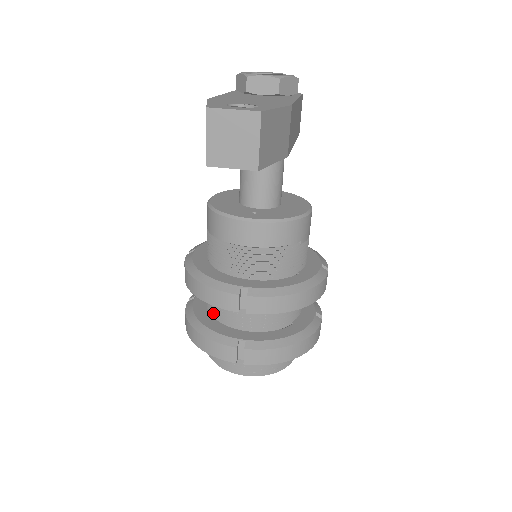
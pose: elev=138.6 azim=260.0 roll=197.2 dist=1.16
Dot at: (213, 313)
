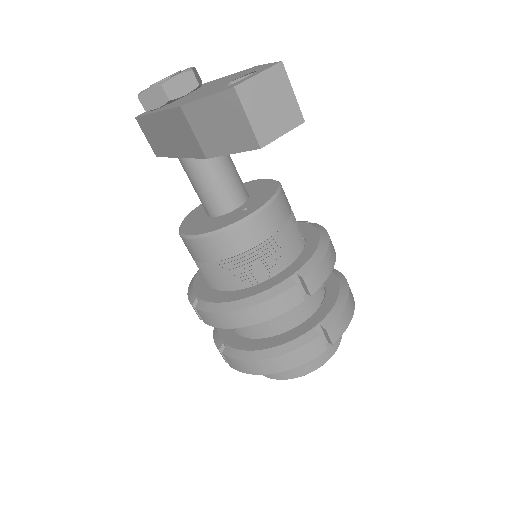
Dot at: (264, 334)
